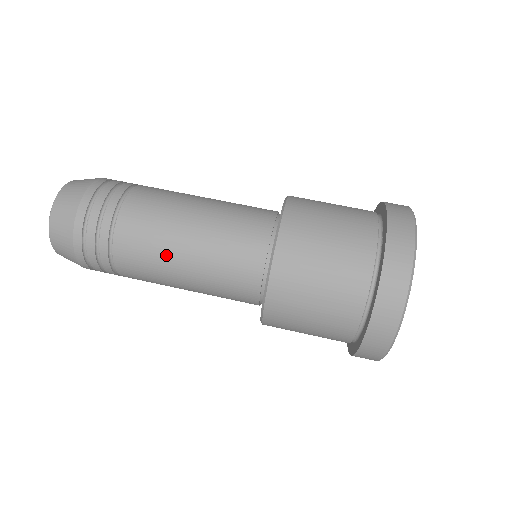
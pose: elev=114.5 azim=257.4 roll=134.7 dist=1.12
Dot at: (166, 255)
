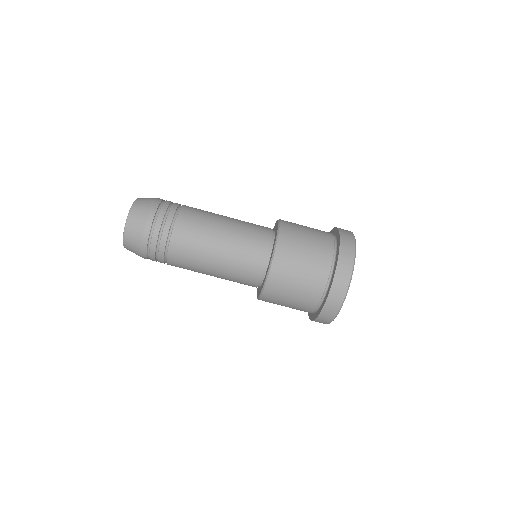
Dot at: (202, 259)
